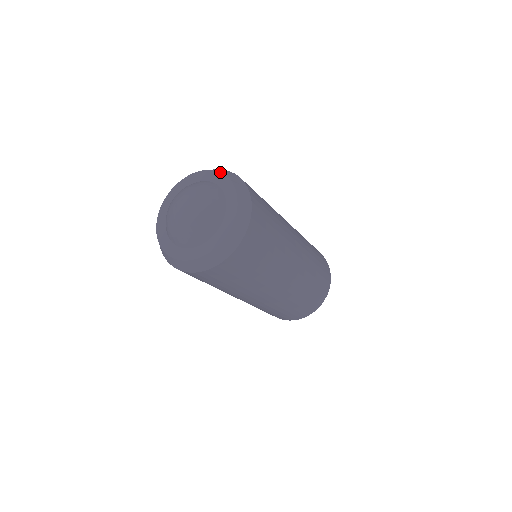
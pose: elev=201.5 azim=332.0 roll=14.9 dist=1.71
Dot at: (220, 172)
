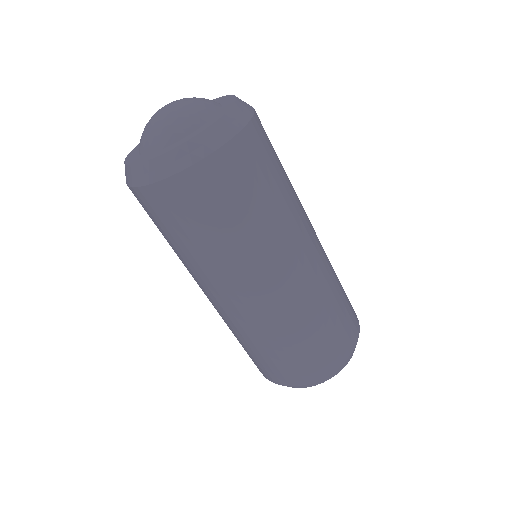
Dot at: occluded
